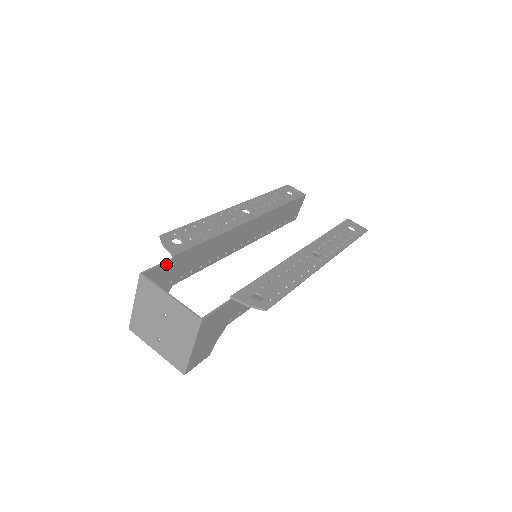
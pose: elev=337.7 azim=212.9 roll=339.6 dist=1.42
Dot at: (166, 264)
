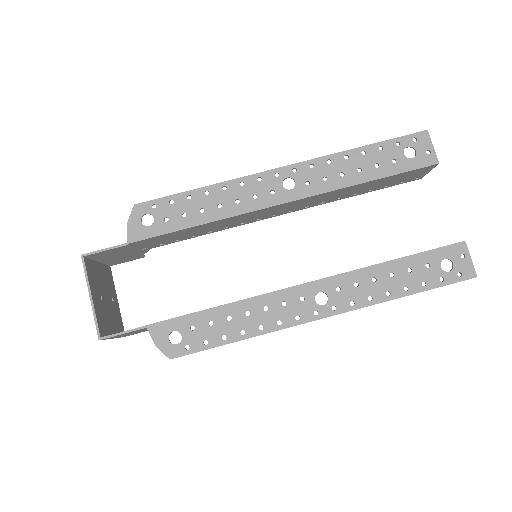
Dot at: (120, 247)
